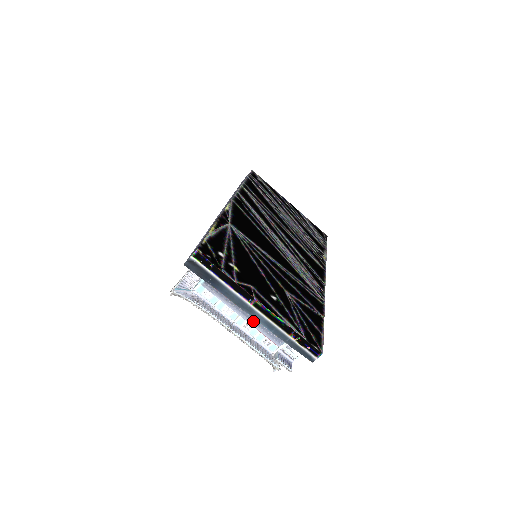
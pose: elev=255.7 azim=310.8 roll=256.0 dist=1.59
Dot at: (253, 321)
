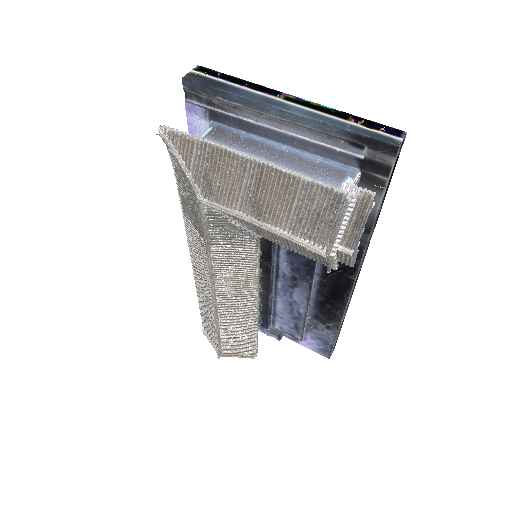
Dot at: (286, 166)
